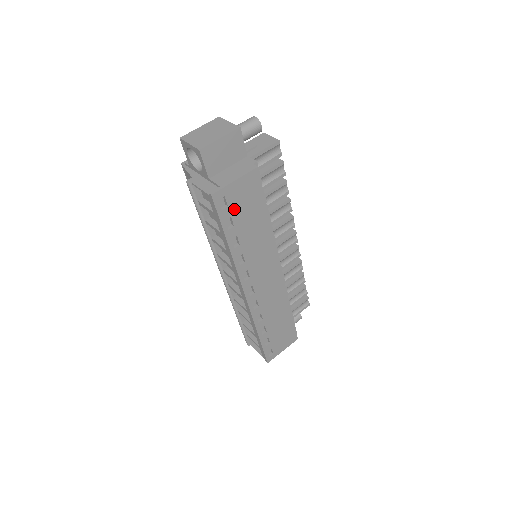
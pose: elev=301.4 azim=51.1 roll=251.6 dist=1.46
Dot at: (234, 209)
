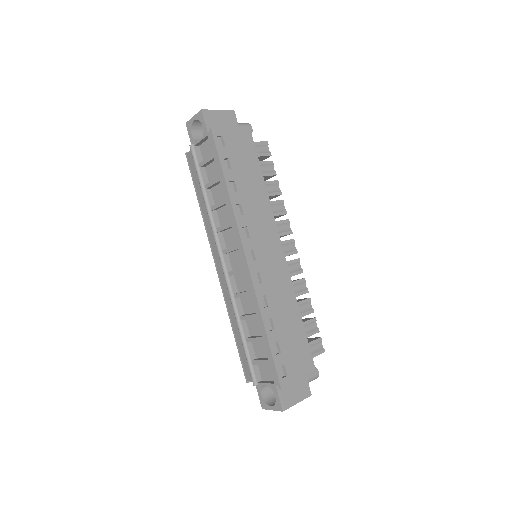
Dot at: (231, 153)
